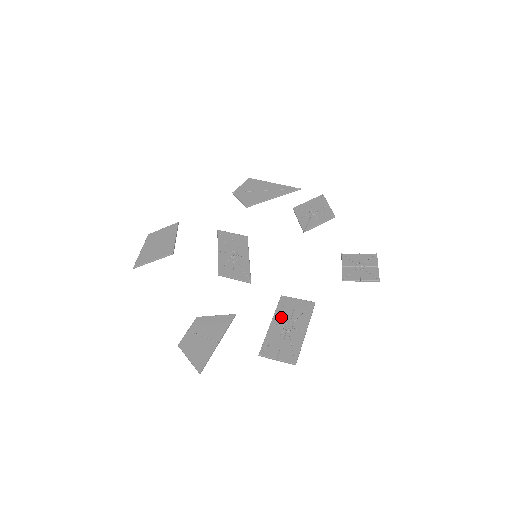
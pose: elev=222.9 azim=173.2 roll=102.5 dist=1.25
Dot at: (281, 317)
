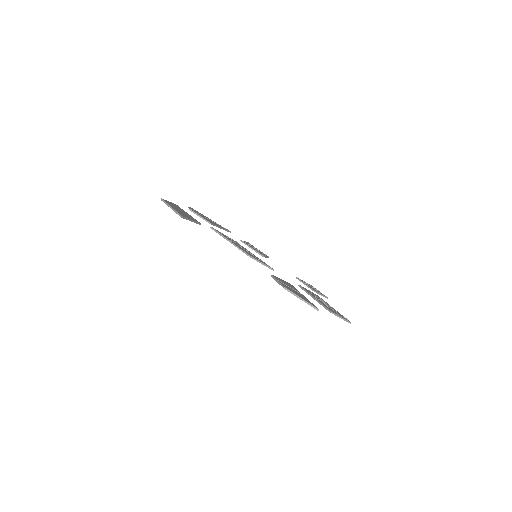
Dot at: (314, 296)
